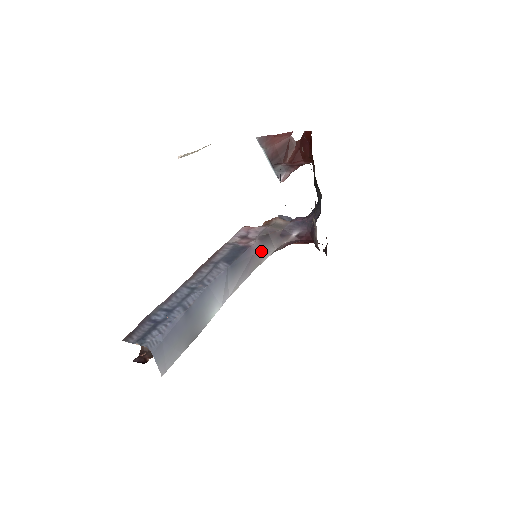
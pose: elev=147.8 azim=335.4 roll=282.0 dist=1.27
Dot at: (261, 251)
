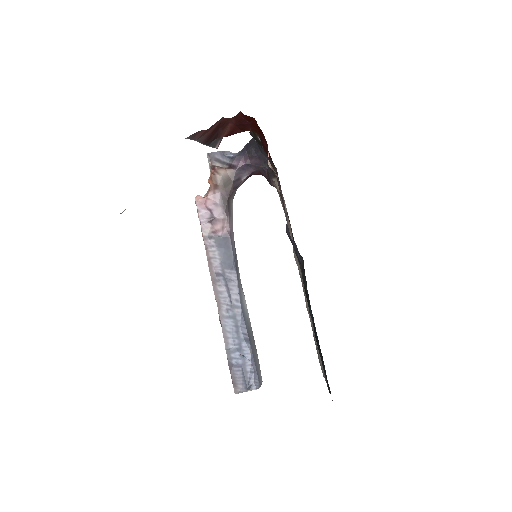
Dot at: (232, 221)
